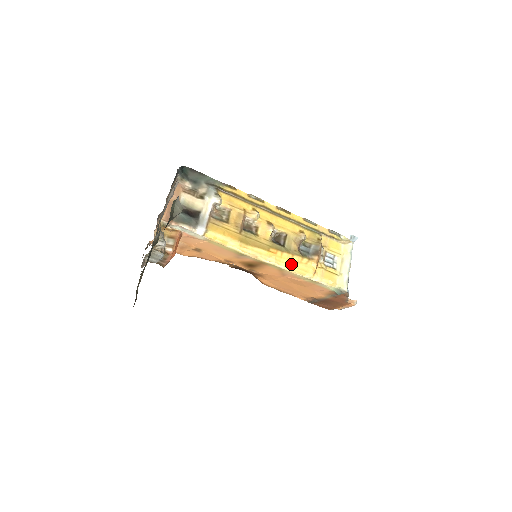
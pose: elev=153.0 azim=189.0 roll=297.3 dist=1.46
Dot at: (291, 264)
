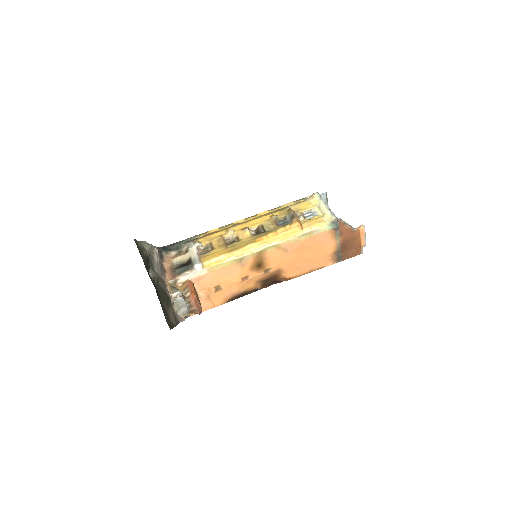
Dot at: (279, 237)
